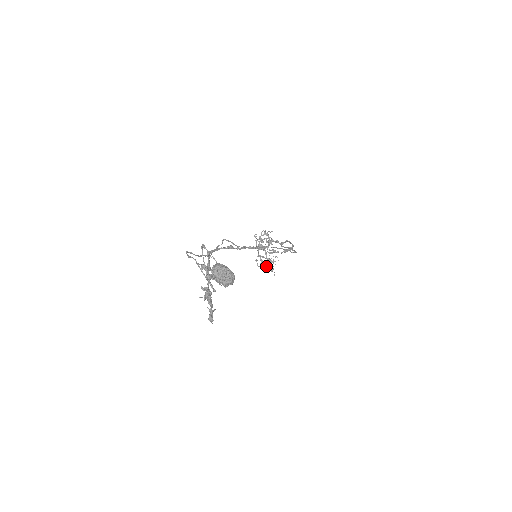
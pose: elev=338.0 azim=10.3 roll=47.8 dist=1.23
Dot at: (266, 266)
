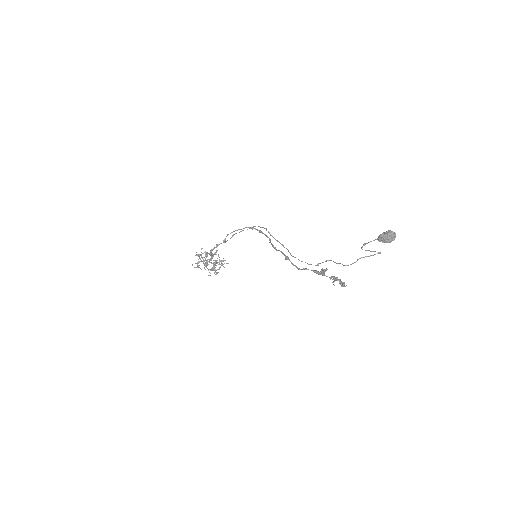
Dot at: occluded
